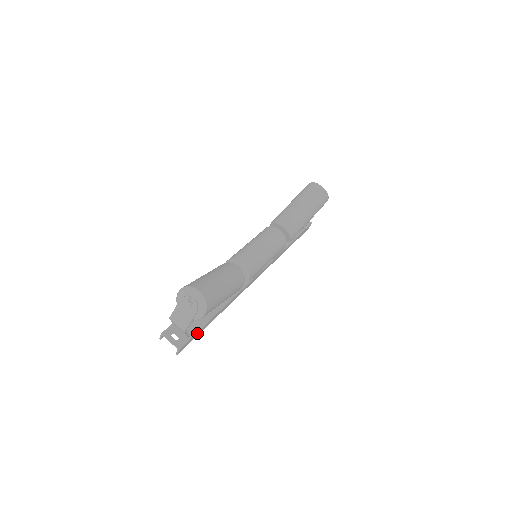
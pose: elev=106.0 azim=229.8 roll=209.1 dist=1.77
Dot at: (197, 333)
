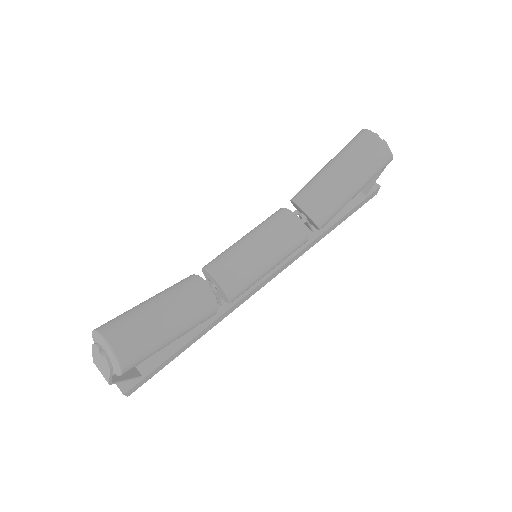
Dot at: (157, 369)
